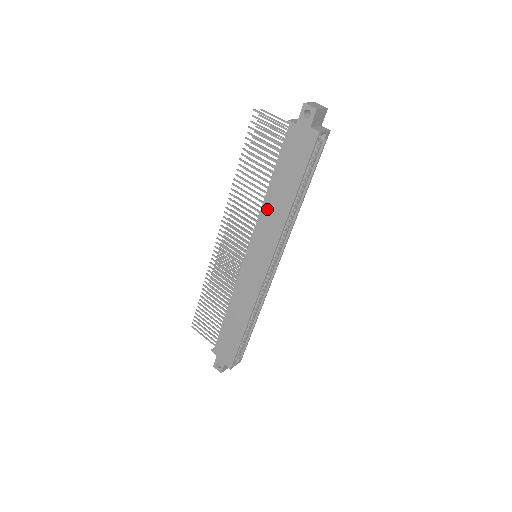
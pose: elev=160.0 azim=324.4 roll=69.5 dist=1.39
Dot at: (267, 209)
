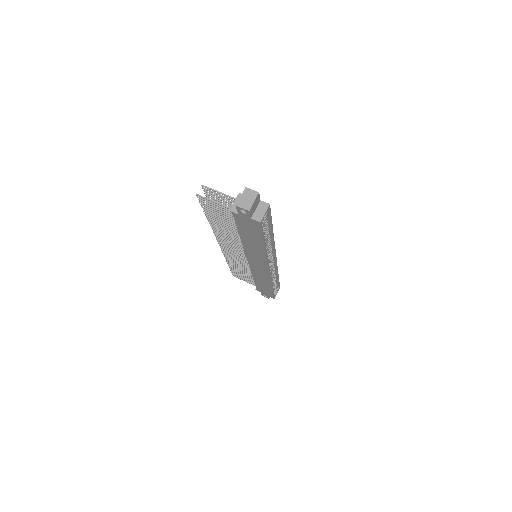
Dot at: (247, 246)
